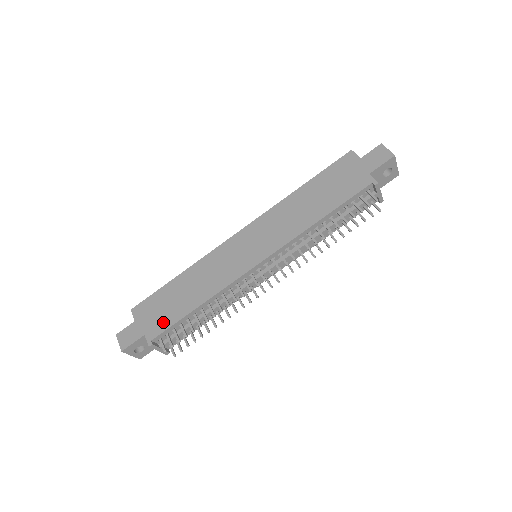
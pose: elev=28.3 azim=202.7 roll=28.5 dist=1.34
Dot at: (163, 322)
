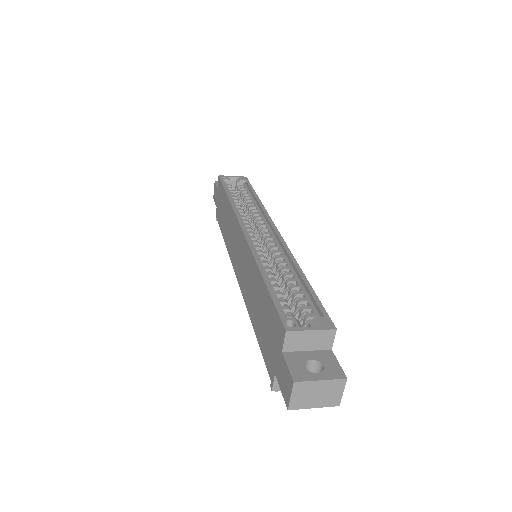
Dot at: (219, 216)
